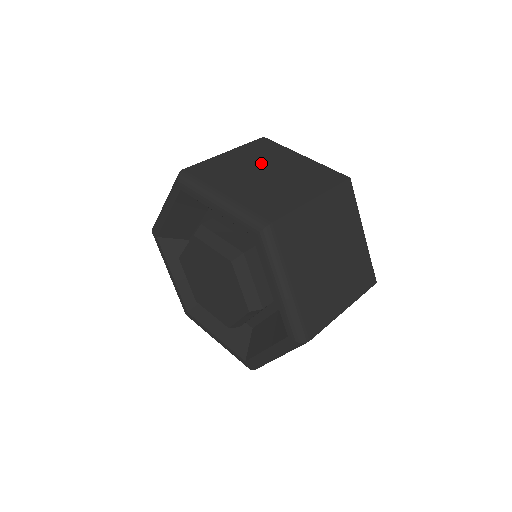
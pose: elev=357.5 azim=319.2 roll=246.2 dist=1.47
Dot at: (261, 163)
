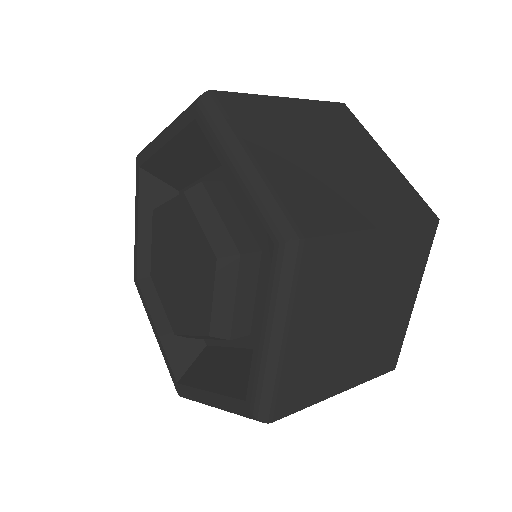
Dot at: occluded
